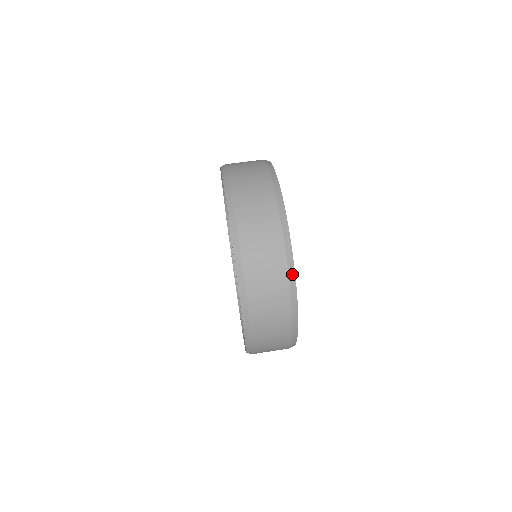
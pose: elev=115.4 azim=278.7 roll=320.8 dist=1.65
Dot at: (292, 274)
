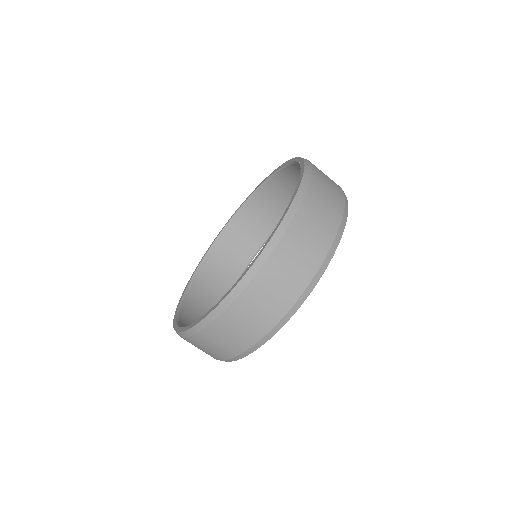
Dot at: (289, 316)
